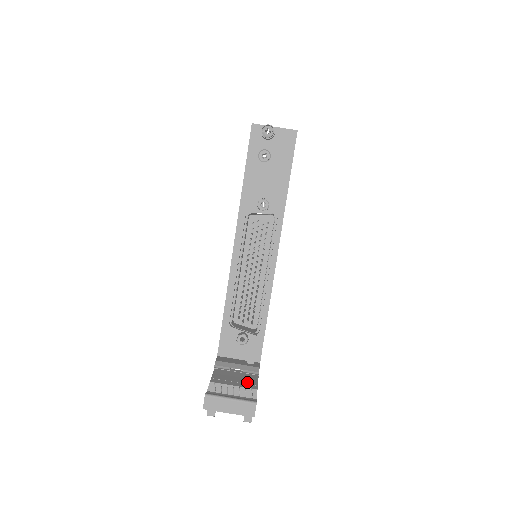
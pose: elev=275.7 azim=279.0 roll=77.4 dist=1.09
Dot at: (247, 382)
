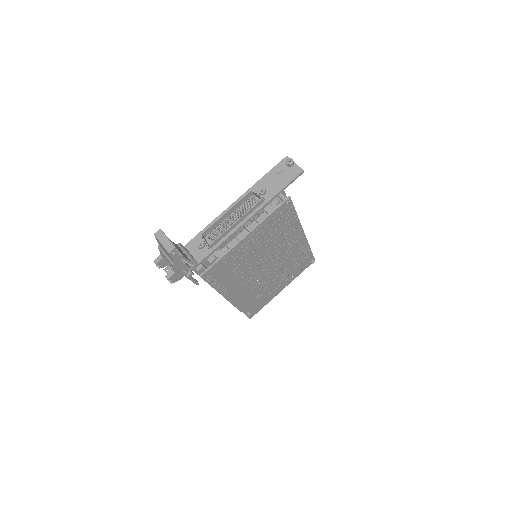
Dot at: (183, 254)
